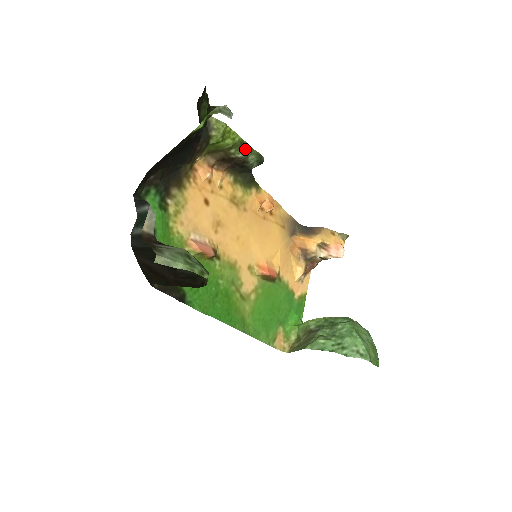
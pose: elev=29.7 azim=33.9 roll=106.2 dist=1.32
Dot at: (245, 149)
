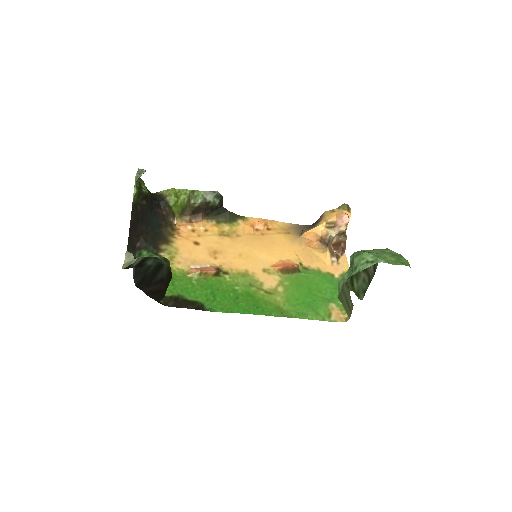
Dot at: (199, 195)
